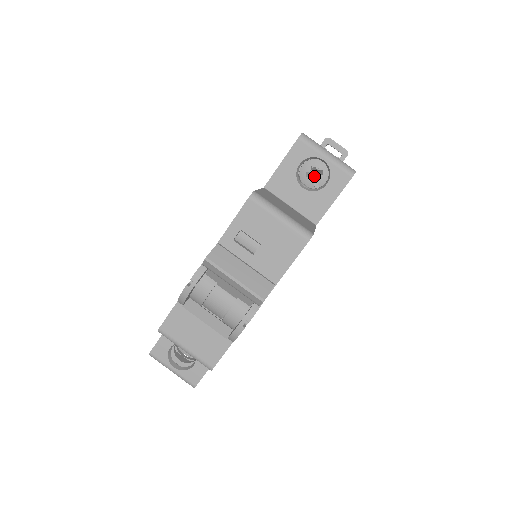
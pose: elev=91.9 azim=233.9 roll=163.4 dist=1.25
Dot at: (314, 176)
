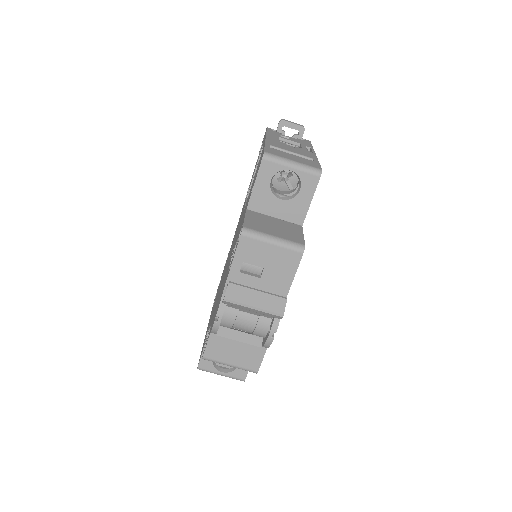
Dot at: (285, 177)
